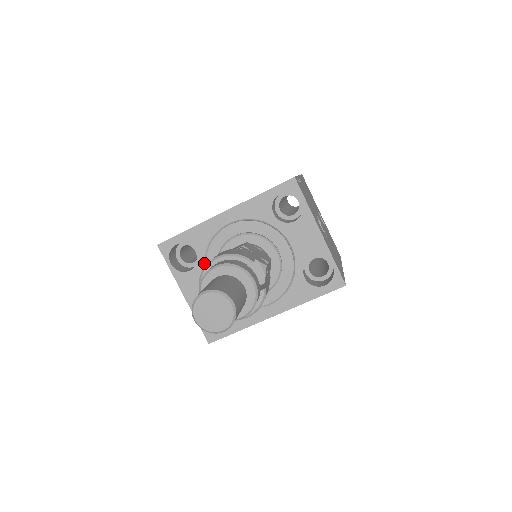
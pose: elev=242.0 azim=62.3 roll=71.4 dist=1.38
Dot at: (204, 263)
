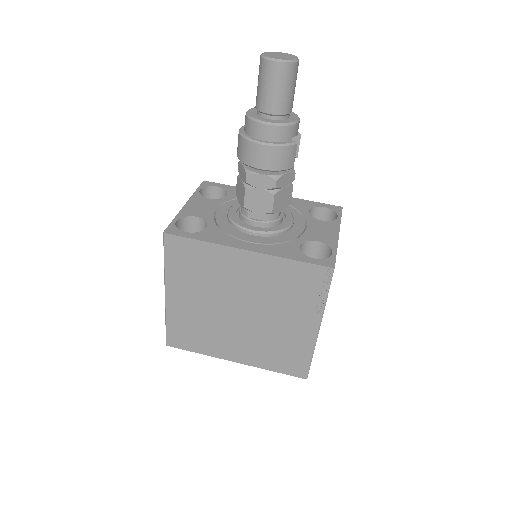
Dot at: (226, 201)
